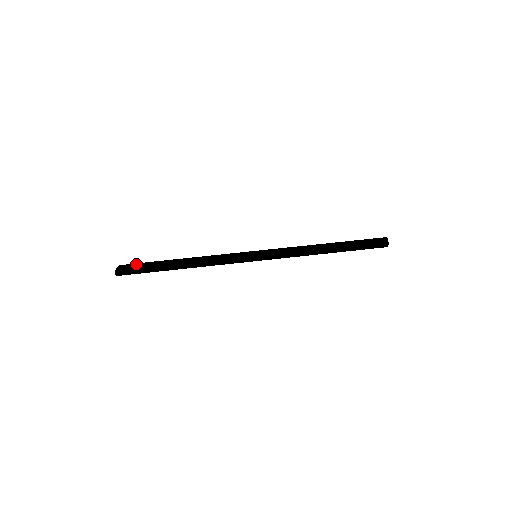
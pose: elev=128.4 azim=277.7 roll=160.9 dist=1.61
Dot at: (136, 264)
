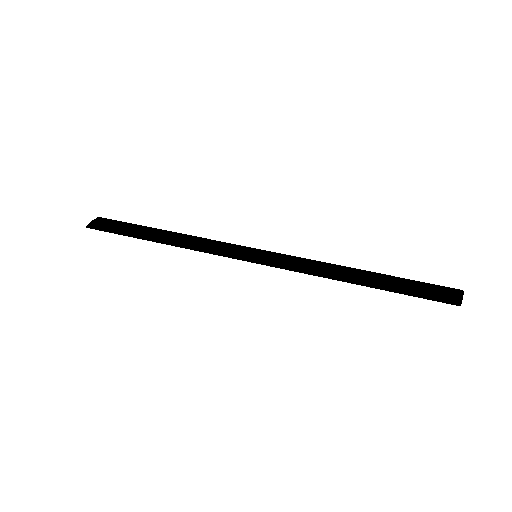
Dot at: (115, 220)
